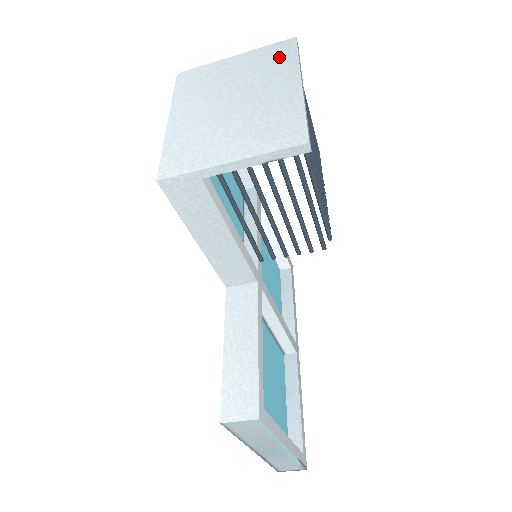
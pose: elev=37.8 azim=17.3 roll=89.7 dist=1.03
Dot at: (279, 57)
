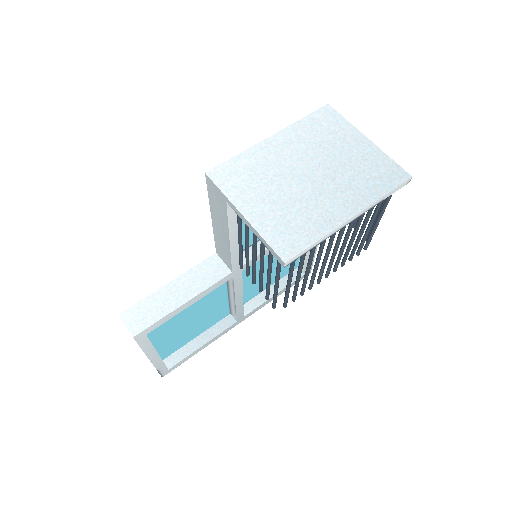
Dot at: (379, 178)
